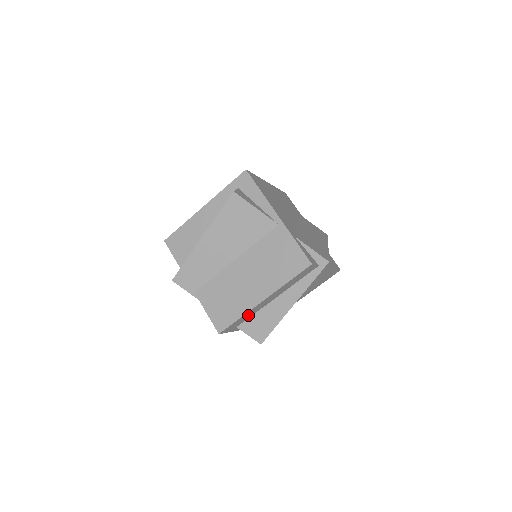
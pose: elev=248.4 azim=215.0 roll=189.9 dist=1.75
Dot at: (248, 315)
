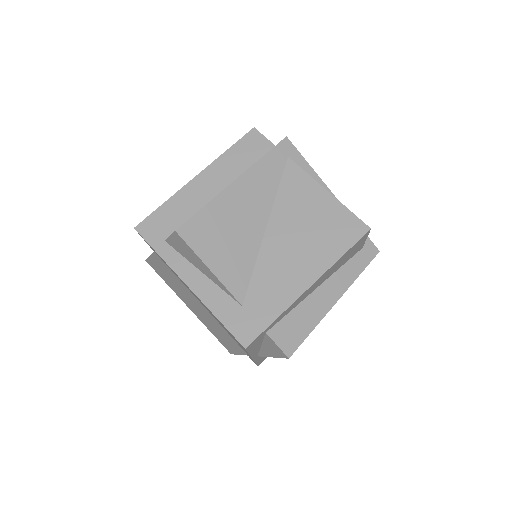
Dot at: (180, 211)
